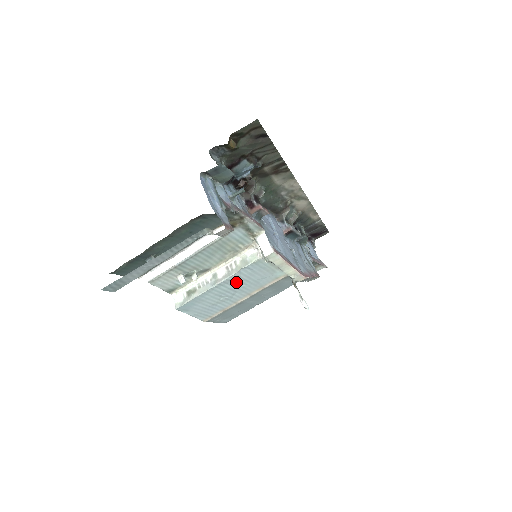
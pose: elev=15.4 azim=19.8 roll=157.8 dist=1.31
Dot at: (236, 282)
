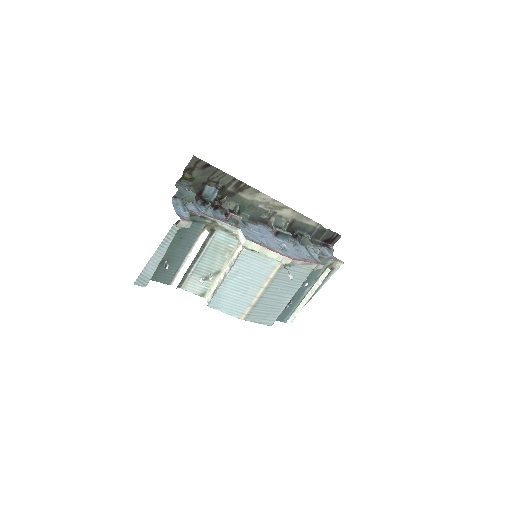
Dot at: (241, 275)
